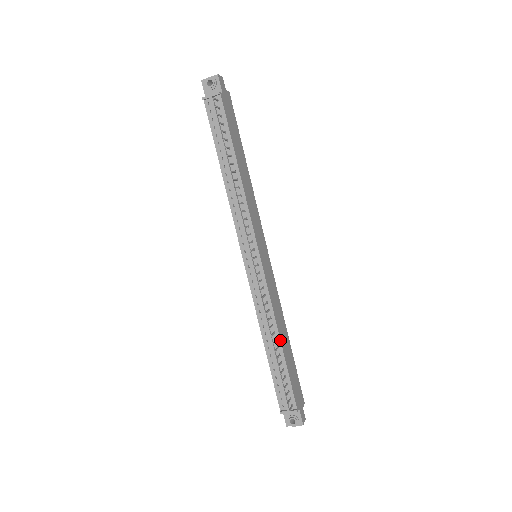
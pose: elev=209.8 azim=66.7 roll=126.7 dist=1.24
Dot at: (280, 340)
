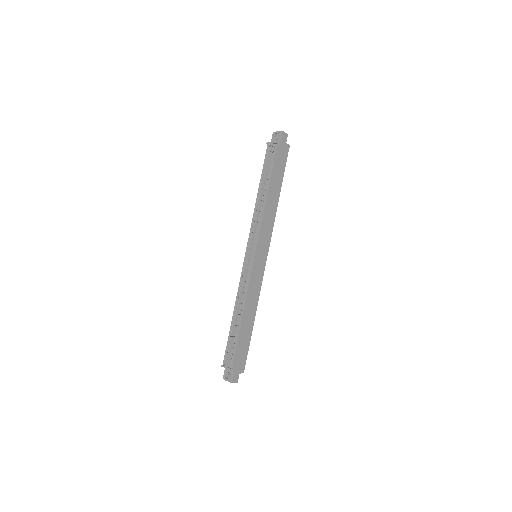
Dot at: (242, 316)
